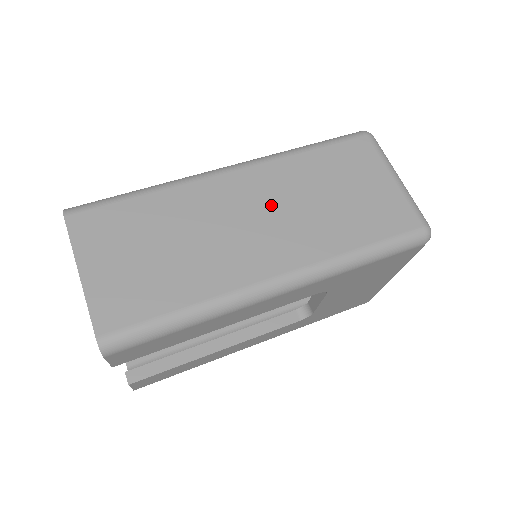
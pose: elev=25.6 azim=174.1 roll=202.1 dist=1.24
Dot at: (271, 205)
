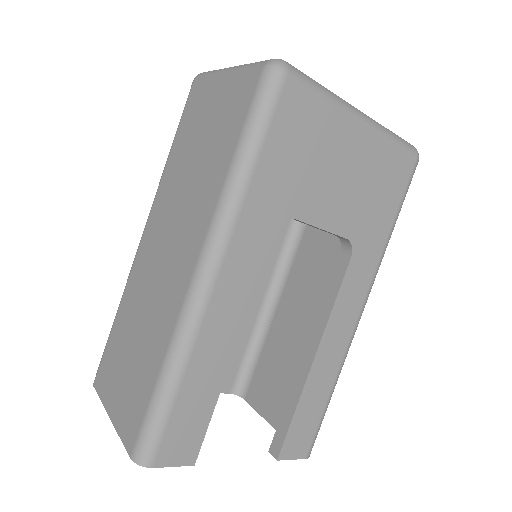
Dot at: (169, 222)
